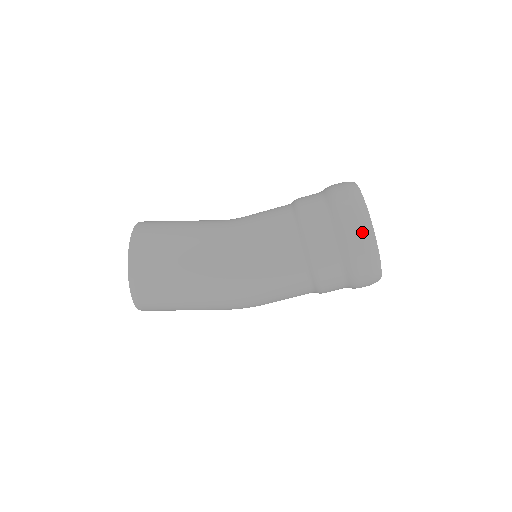
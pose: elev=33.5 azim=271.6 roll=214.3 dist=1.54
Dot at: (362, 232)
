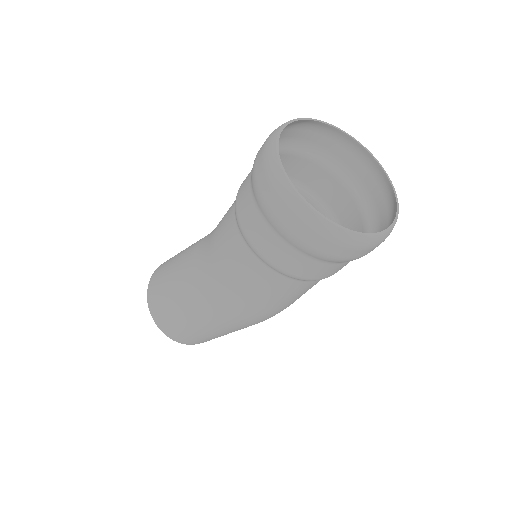
Dot at: (282, 202)
